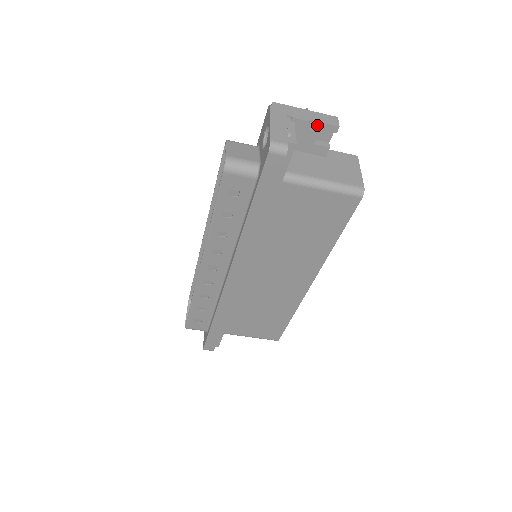
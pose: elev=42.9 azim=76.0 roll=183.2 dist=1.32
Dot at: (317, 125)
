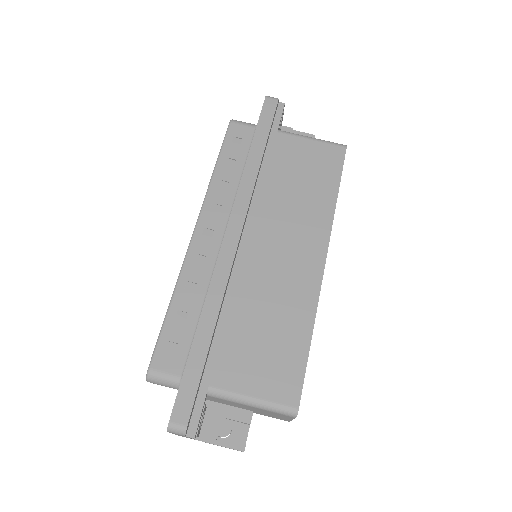
Dot at: occluded
